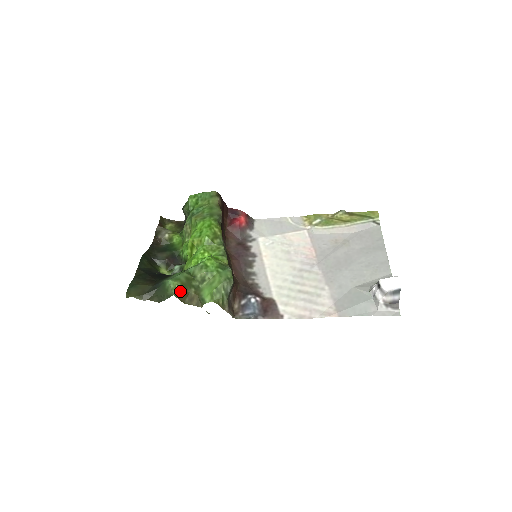
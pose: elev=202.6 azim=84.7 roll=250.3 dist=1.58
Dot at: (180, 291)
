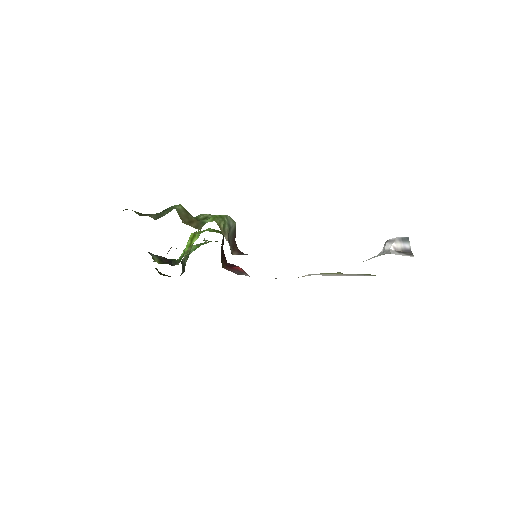
Dot at: (182, 210)
